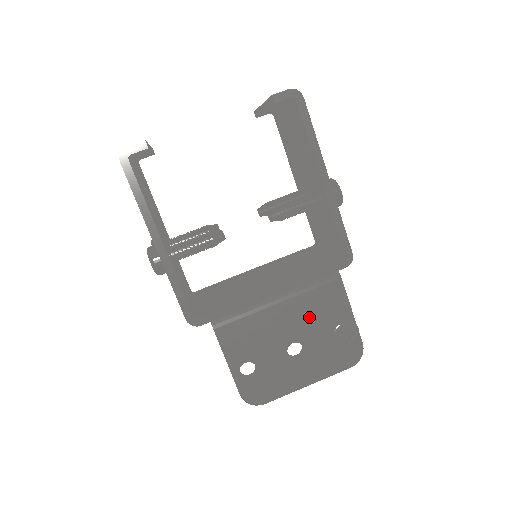
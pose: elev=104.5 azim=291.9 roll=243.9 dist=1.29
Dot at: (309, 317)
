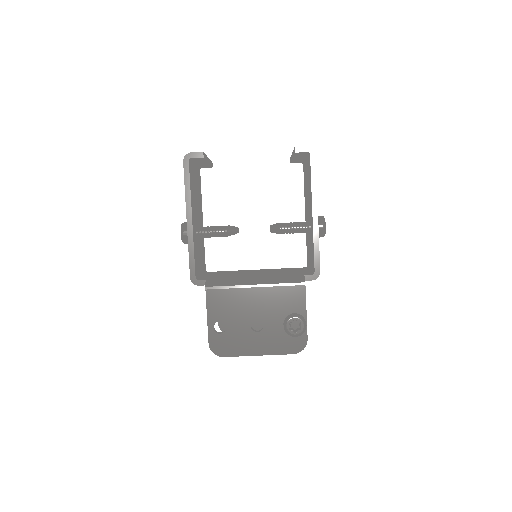
Dot at: (274, 305)
